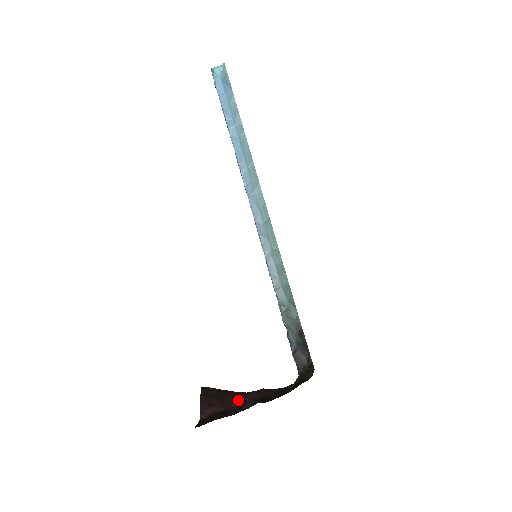
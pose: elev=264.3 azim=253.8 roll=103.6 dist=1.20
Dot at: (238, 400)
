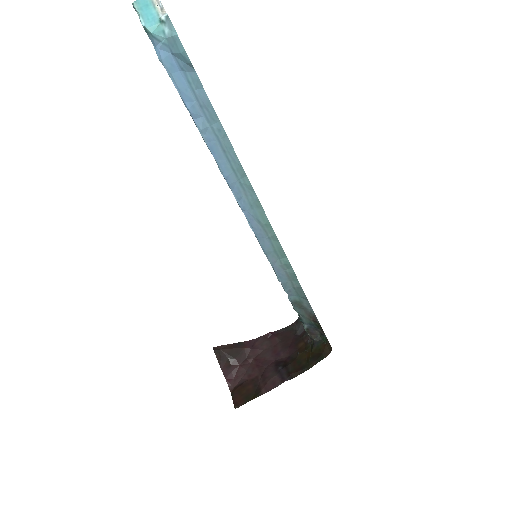
Dot at: (252, 354)
